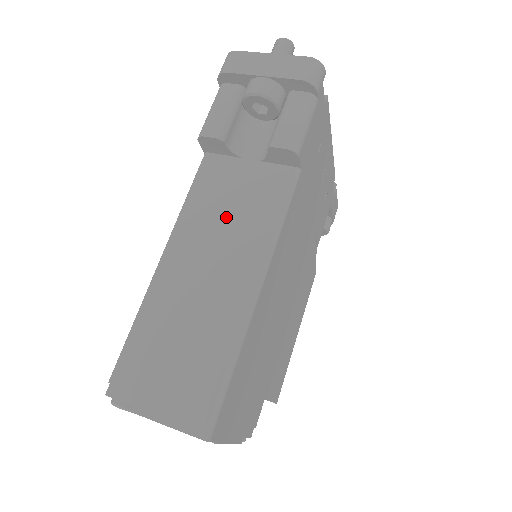
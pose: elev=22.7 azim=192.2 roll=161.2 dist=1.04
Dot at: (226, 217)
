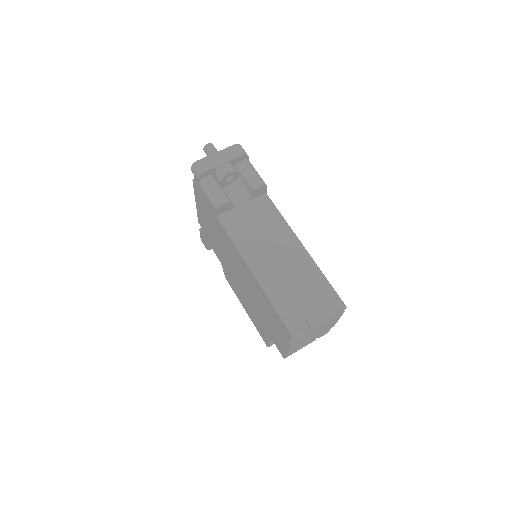
Dot at: (260, 232)
